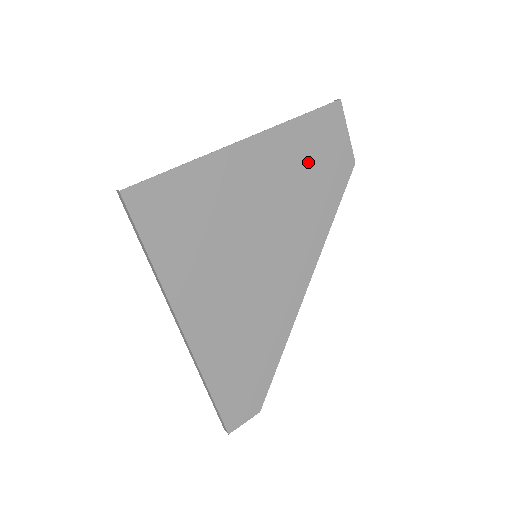
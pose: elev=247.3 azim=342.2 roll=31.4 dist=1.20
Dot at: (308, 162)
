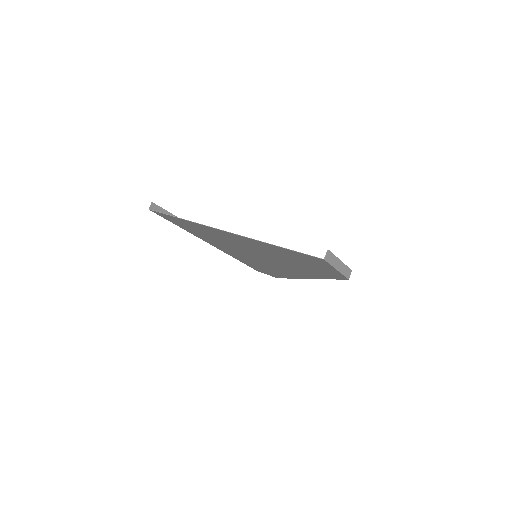
Dot at: (292, 258)
